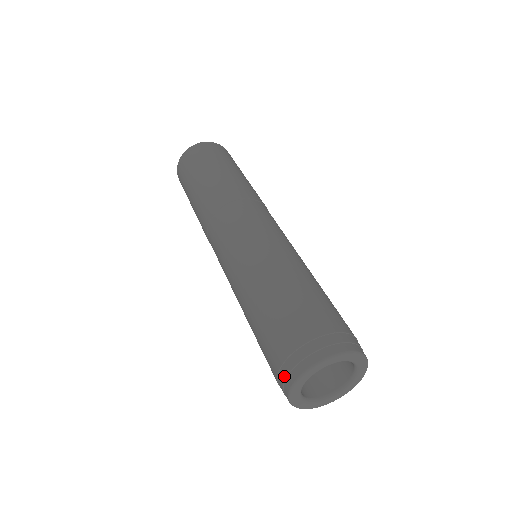
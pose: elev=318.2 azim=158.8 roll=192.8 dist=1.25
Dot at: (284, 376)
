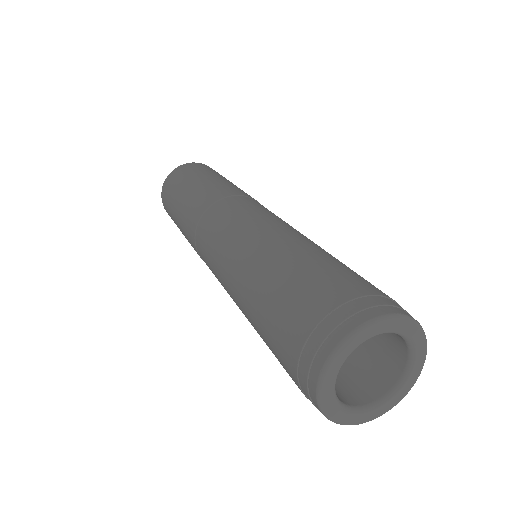
Dot at: (315, 346)
